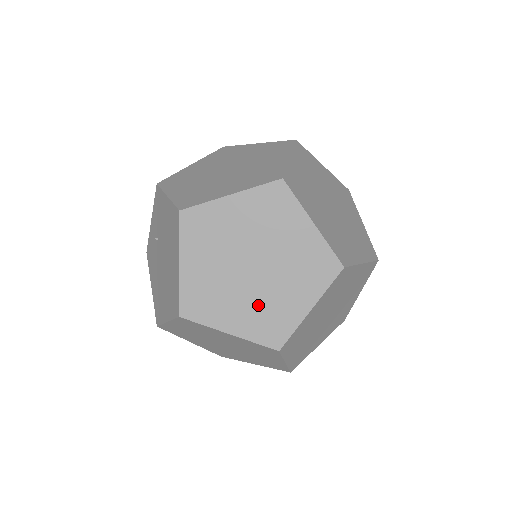
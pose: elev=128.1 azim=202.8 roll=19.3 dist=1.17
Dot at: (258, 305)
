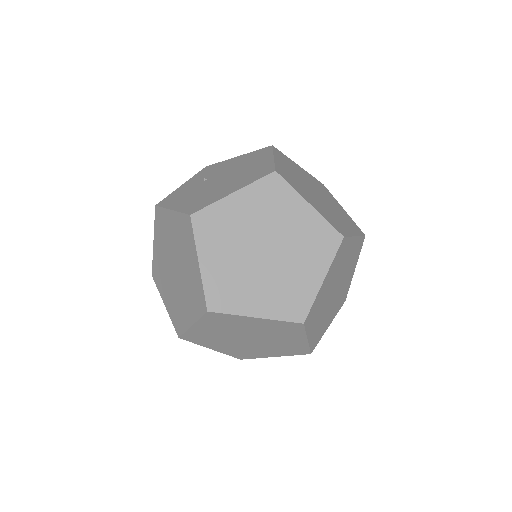
Dot at: (324, 209)
